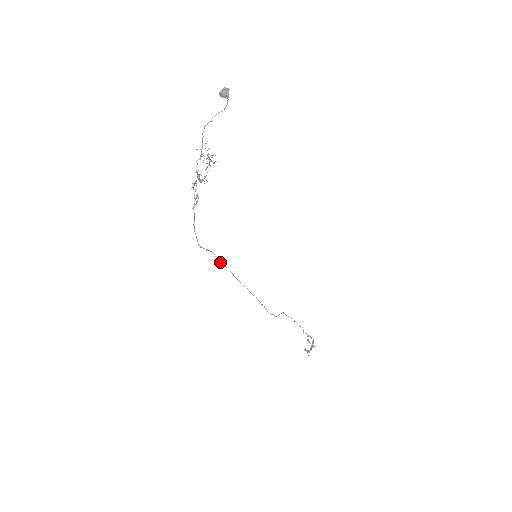
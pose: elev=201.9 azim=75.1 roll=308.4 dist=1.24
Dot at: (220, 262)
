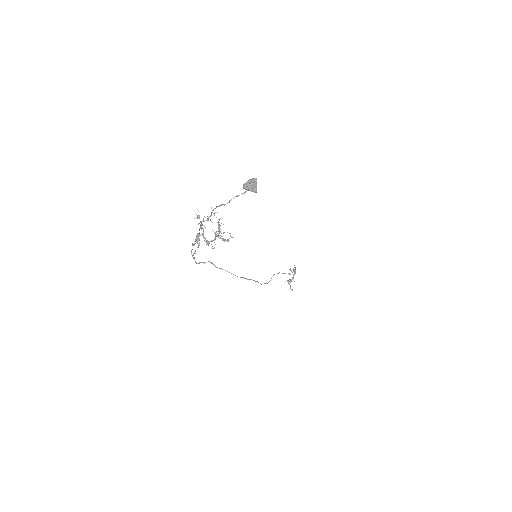
Dot at: occluded
